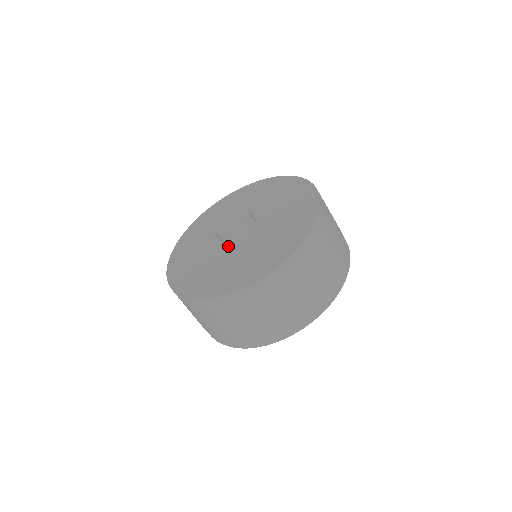
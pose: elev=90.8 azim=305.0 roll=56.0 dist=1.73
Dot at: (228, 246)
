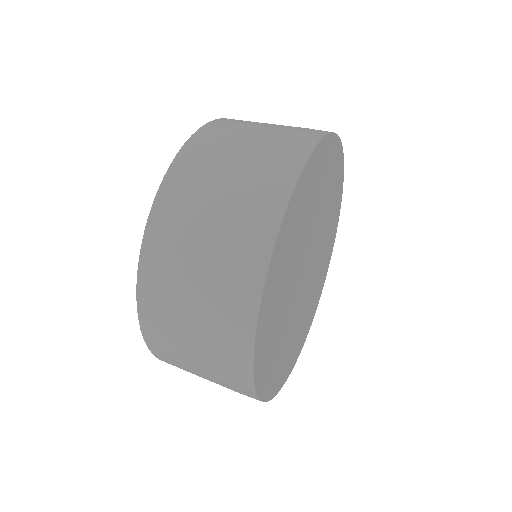
Dot at: occluded
